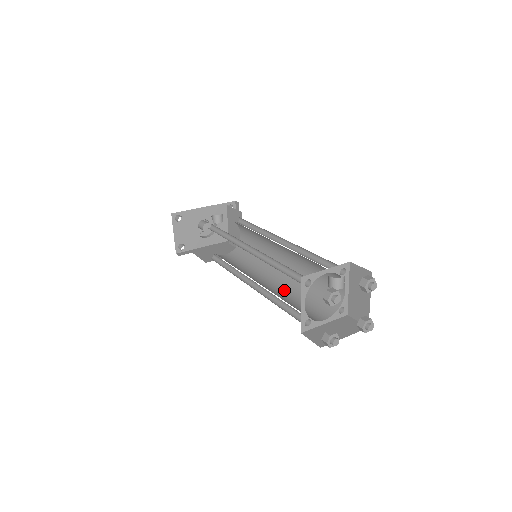
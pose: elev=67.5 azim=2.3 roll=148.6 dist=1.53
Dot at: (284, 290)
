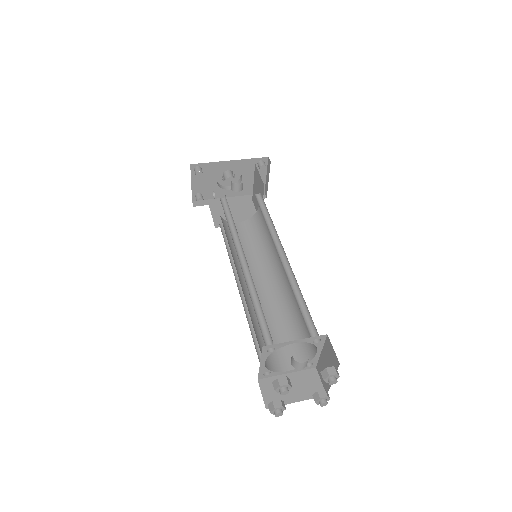
Dot at: (270, 307)
